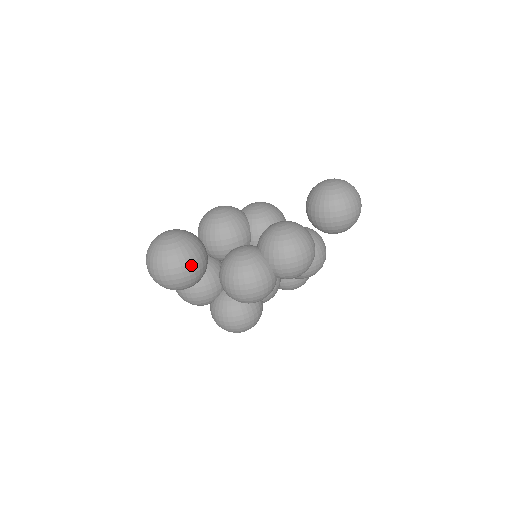
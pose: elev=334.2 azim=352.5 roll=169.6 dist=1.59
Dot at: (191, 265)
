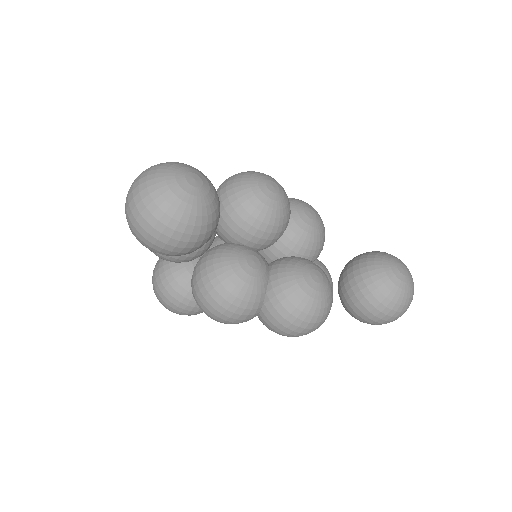
Dot at: (184, 244)
